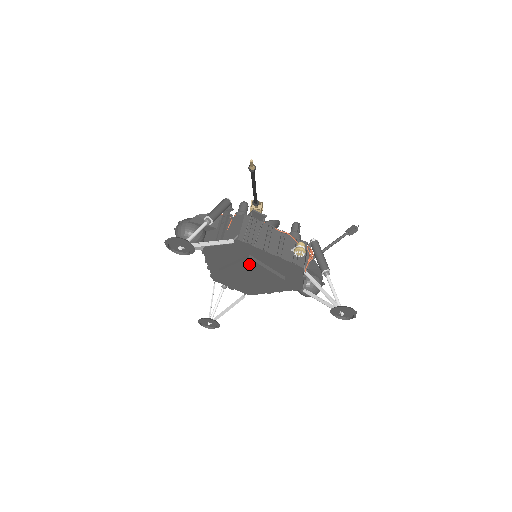
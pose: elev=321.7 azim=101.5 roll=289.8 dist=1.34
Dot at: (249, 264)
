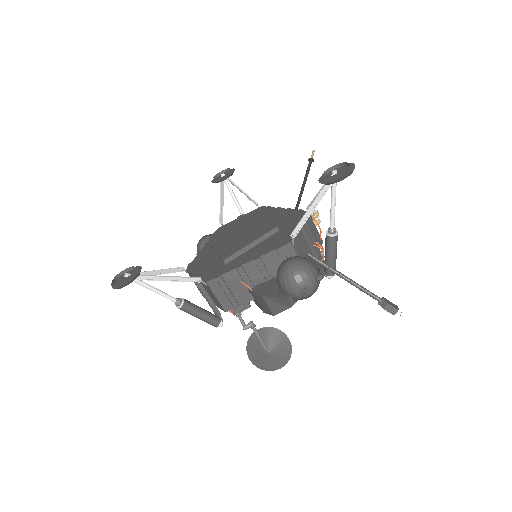
Dot at: (252, 221)
